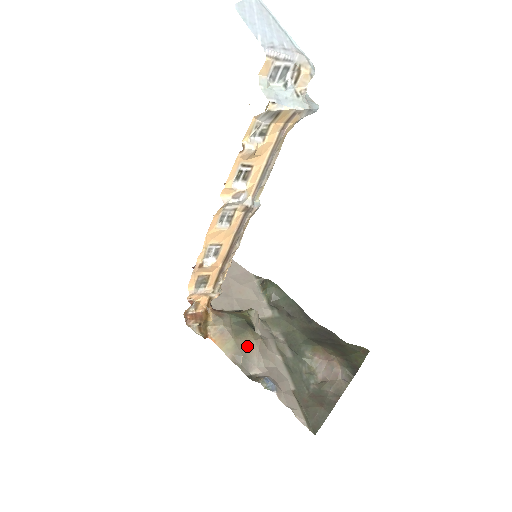
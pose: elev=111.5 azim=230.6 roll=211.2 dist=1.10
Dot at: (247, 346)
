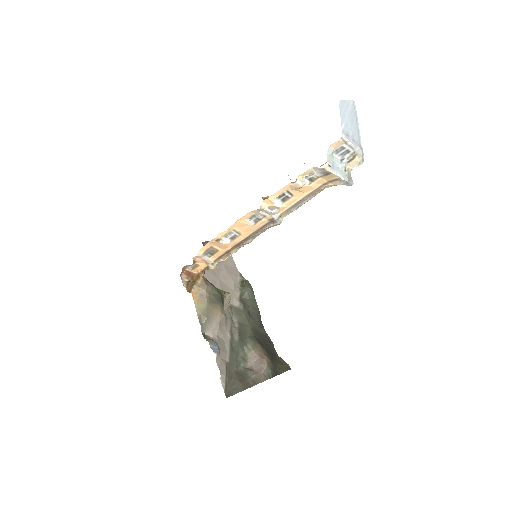
Dot at: (214, 314)
